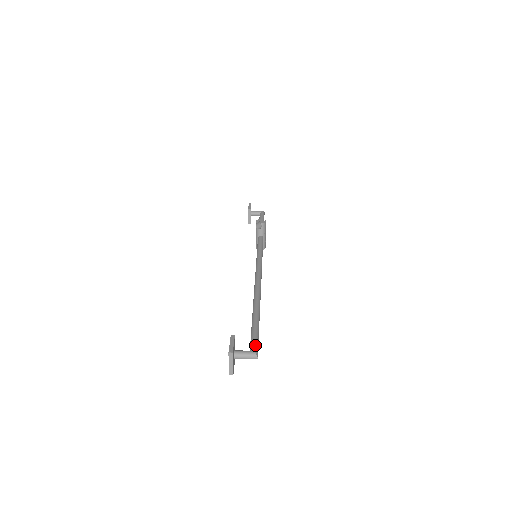
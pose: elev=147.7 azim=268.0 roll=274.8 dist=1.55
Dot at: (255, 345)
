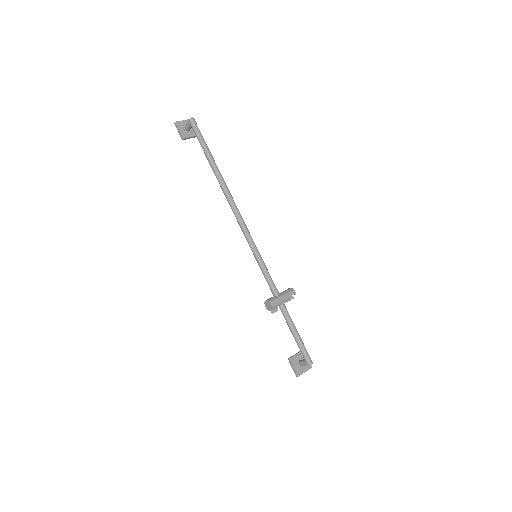
Dot at: occluded
